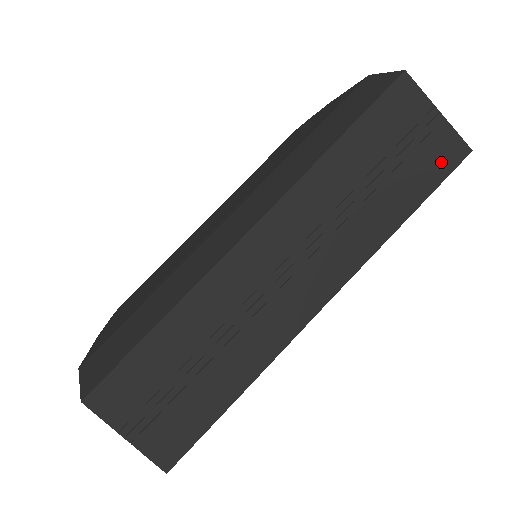
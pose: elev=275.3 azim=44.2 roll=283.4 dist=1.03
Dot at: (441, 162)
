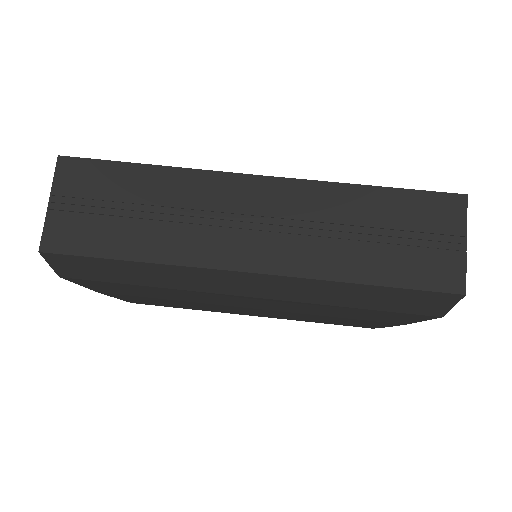
Dot at: (434, 276)
